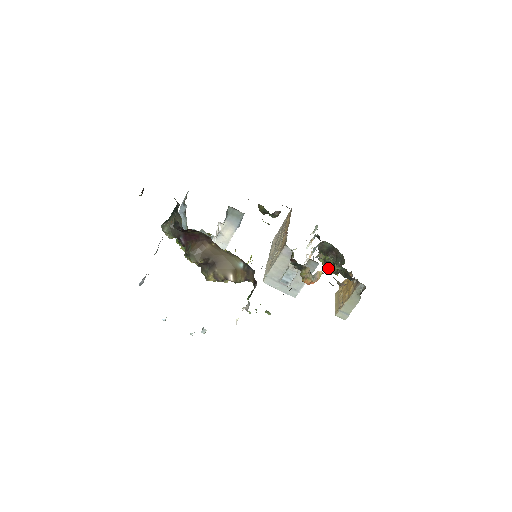
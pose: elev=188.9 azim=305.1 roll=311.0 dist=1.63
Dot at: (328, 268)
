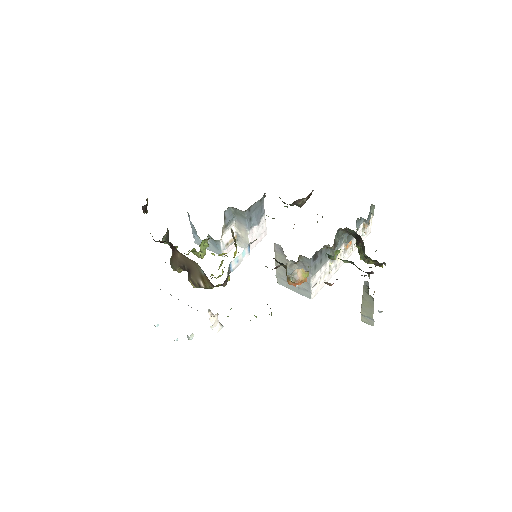
Dot at: occluded
